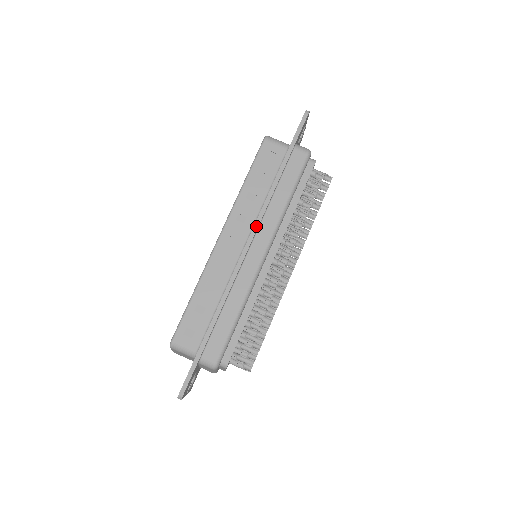
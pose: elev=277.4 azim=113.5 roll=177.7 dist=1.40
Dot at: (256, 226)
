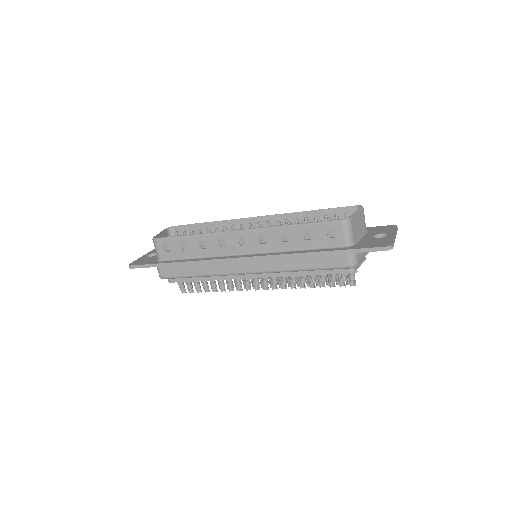
Dot at: (261, 258)
